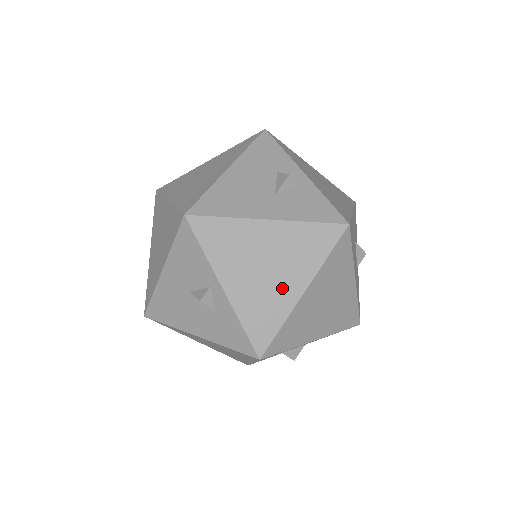
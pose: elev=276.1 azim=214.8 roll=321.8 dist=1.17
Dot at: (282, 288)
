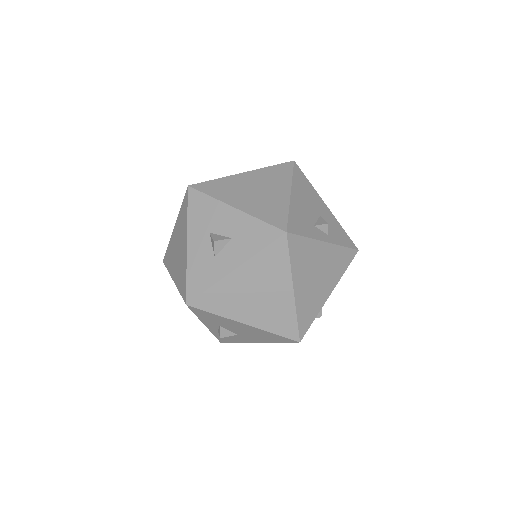
Dot at: occluded
